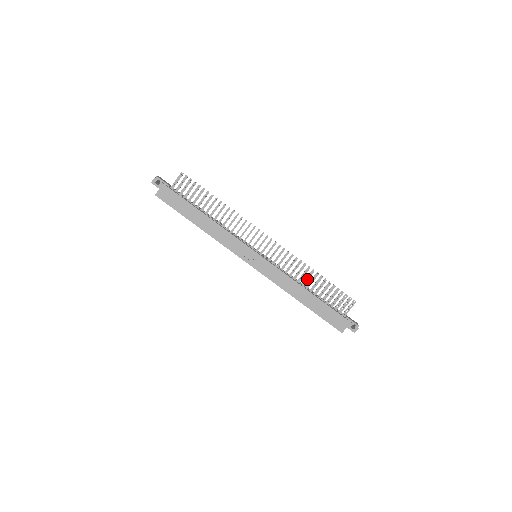
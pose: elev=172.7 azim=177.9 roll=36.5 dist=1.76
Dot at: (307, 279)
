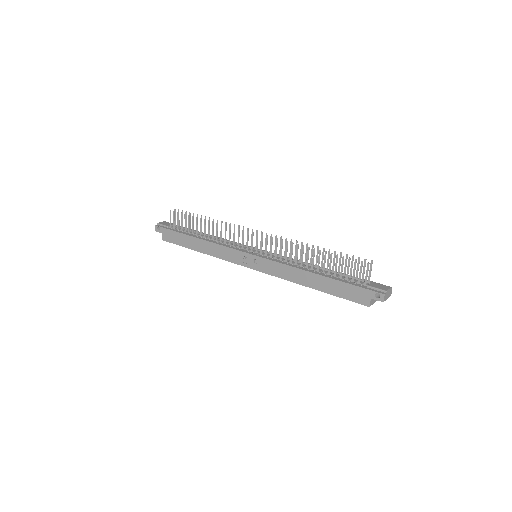
Dot at: (307, 259)
